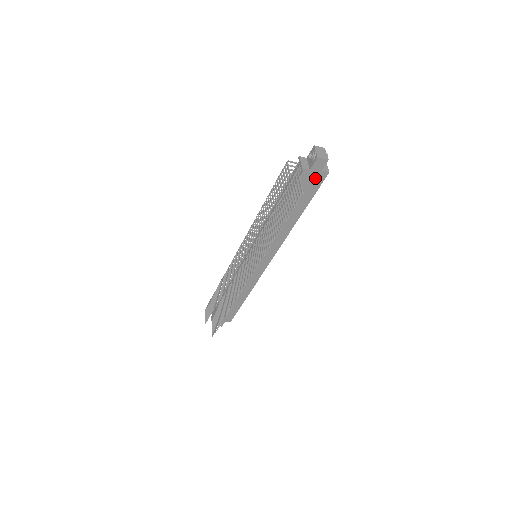
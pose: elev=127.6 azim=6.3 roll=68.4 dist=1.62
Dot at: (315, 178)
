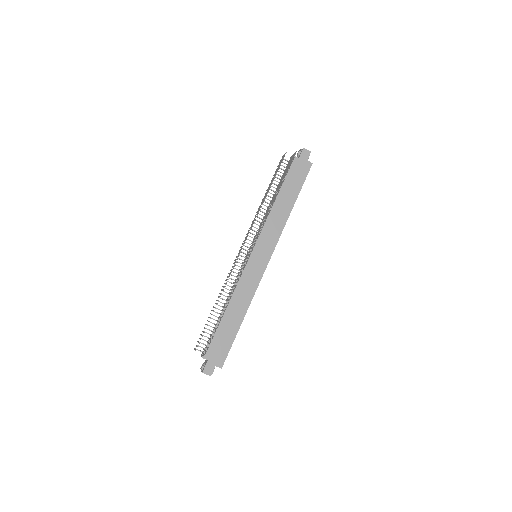
Dot at: (303, 167)
